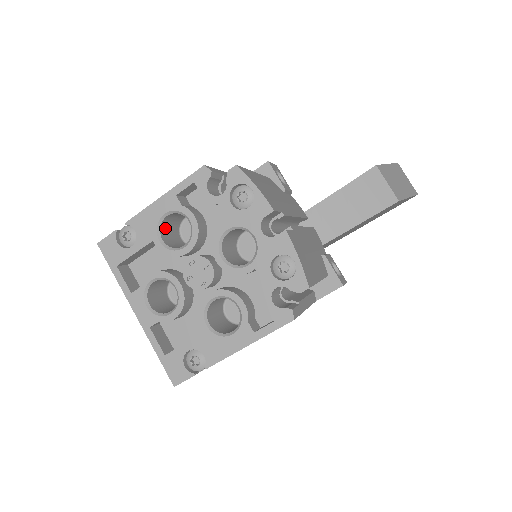
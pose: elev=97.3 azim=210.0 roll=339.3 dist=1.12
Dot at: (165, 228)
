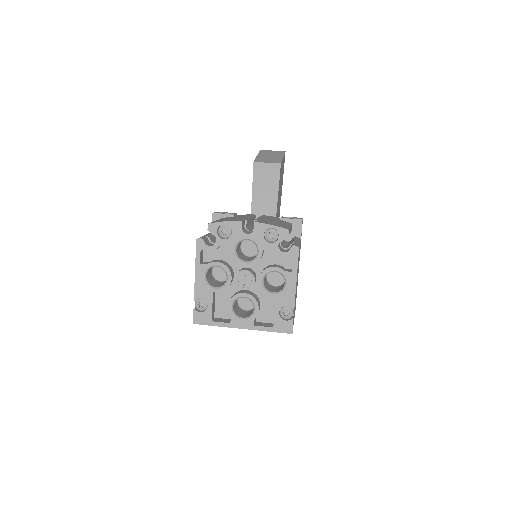
Dot at: (211, 283)
